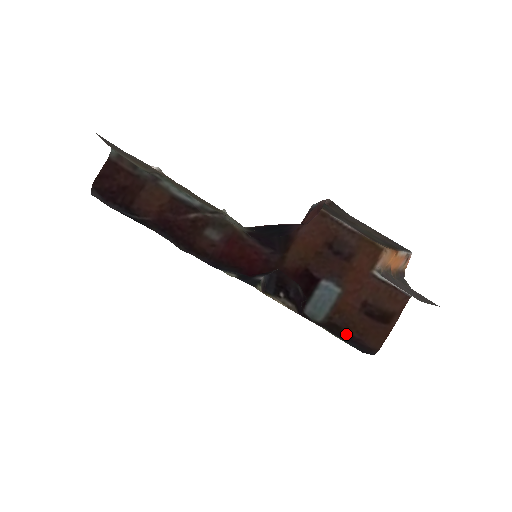
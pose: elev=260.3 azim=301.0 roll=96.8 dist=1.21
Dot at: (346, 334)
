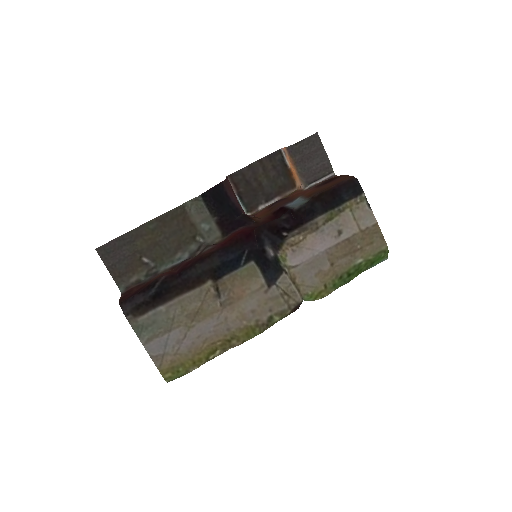
Dot at: (329, 191)
